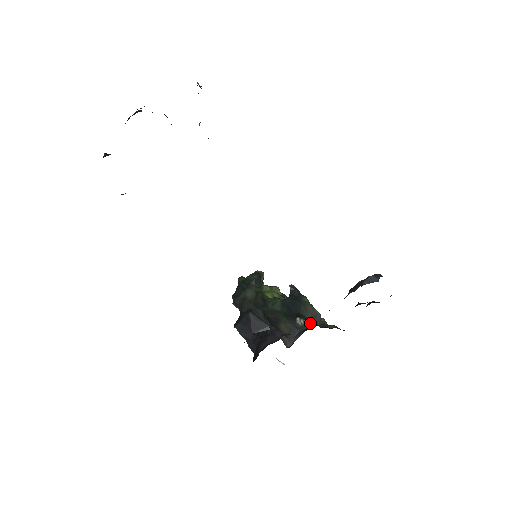
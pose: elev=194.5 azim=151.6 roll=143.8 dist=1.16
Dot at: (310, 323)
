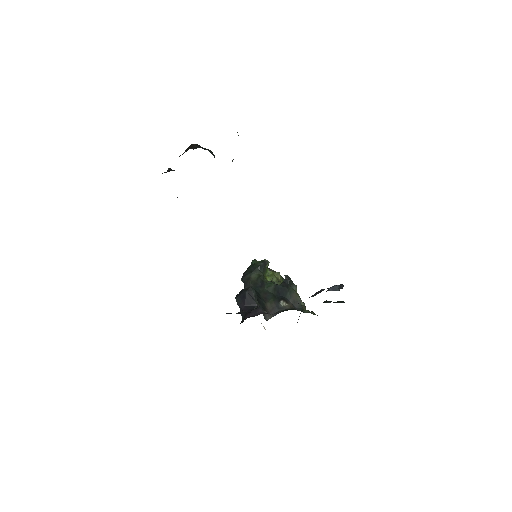
Dot at: (289, 306)
